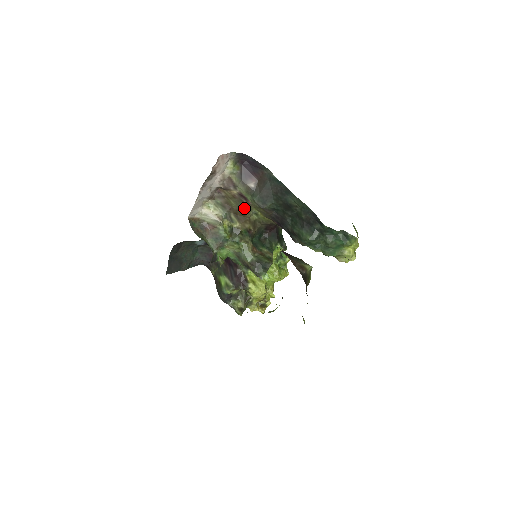
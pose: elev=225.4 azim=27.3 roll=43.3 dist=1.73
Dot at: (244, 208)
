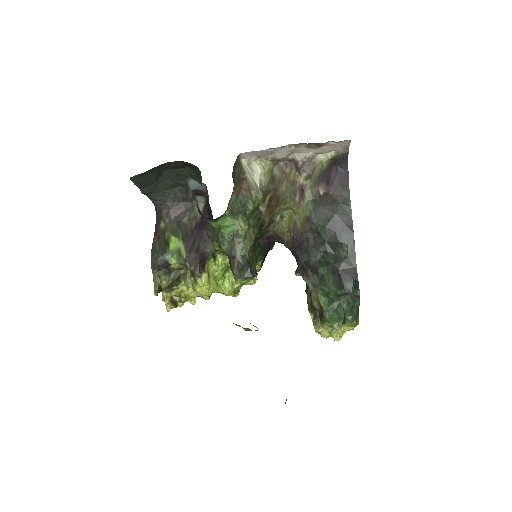
Dot at: (284, 201)
